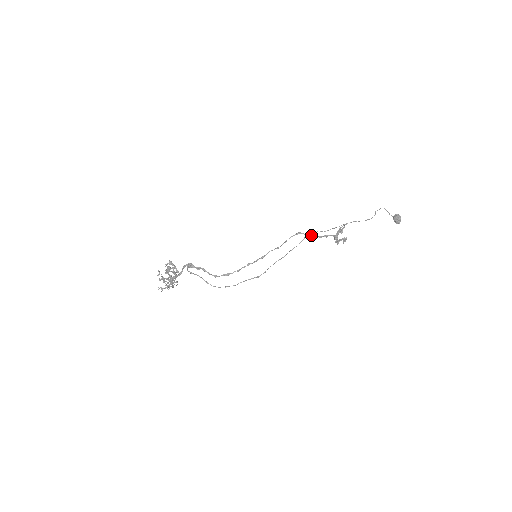
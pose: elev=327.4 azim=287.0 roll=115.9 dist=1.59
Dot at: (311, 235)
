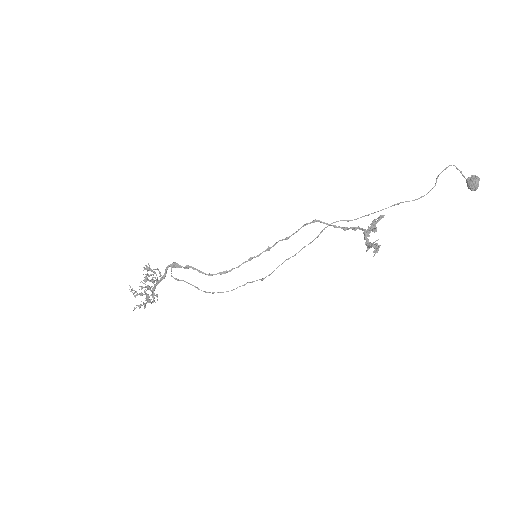
Dot at: (333, 225)
